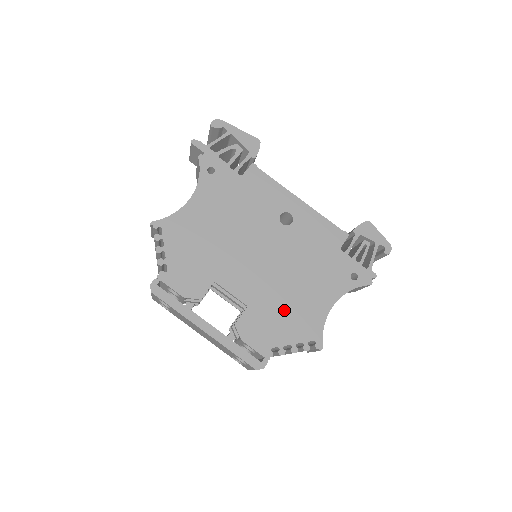
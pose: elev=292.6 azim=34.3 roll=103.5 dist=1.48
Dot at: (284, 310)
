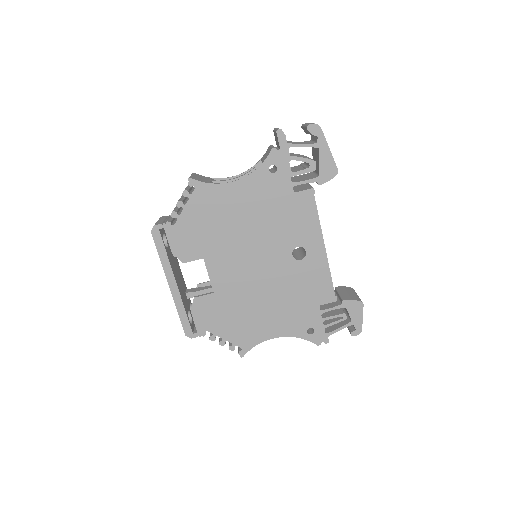
Dot at: (238, 314)
